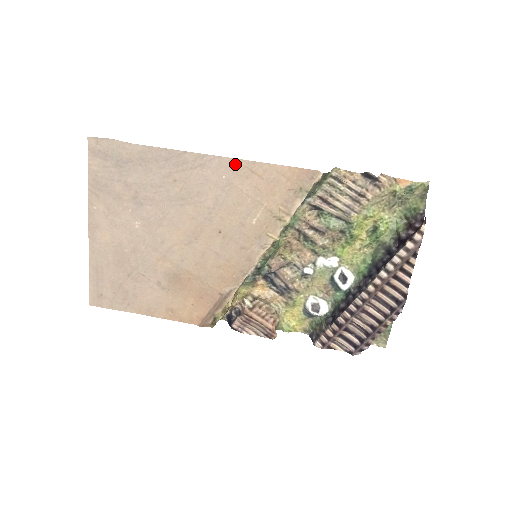
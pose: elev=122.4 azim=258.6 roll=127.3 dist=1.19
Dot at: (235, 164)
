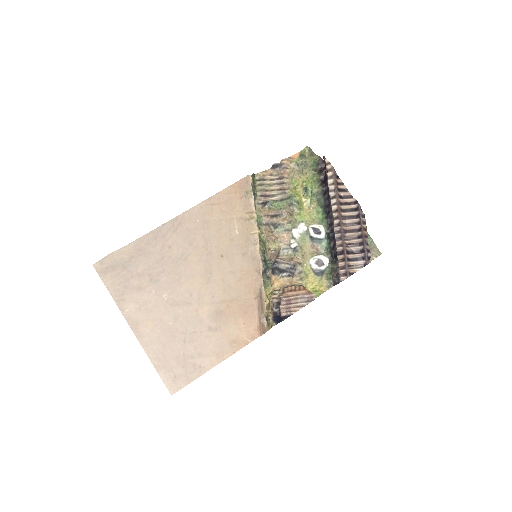
Dot at: (199, 208)
